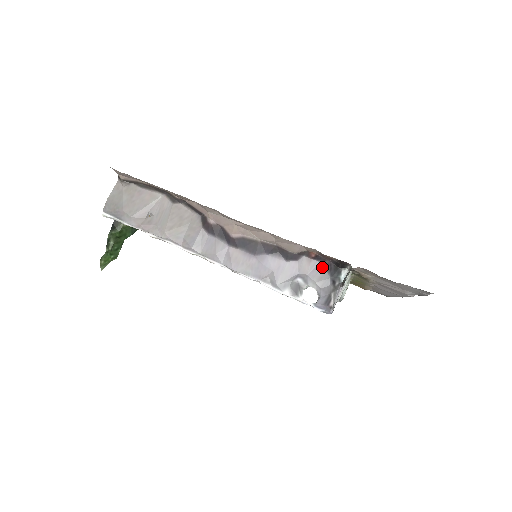
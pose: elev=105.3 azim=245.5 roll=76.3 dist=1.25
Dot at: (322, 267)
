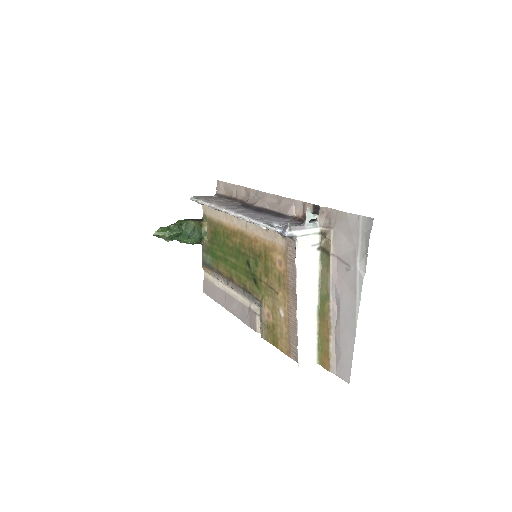
Dot at: (299, 223)
